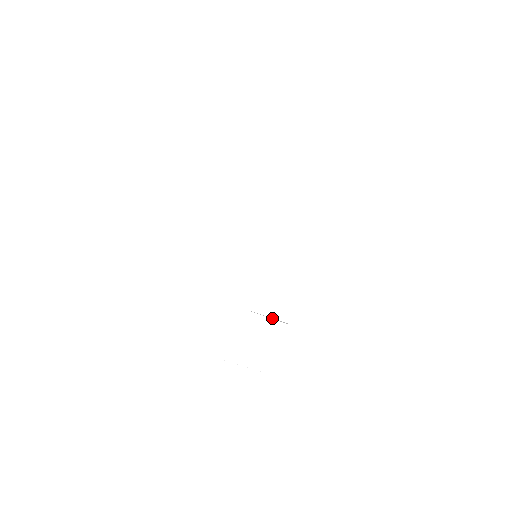
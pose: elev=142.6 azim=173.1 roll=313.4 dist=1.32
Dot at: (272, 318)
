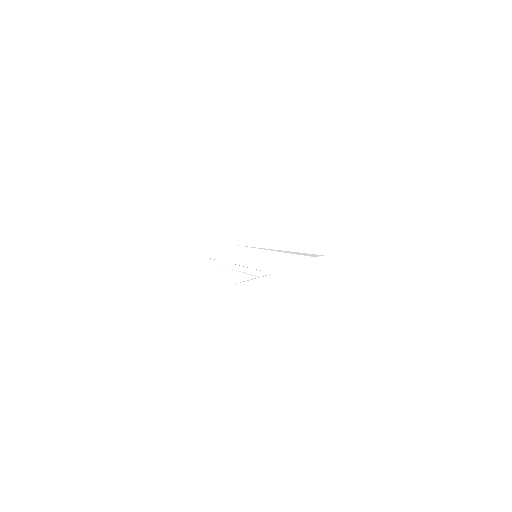
Dot at: occluded
